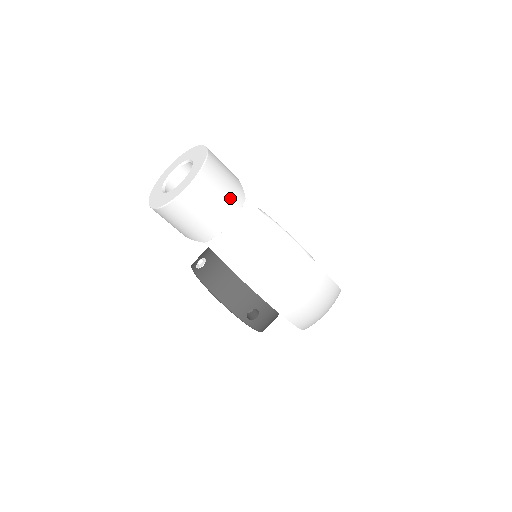
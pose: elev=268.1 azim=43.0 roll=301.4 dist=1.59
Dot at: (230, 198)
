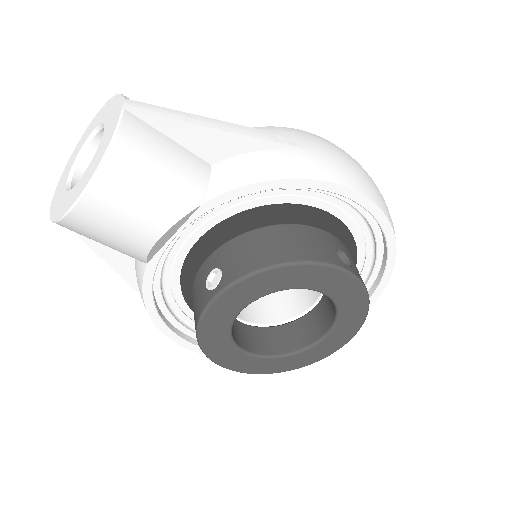
Dot at: occluded
